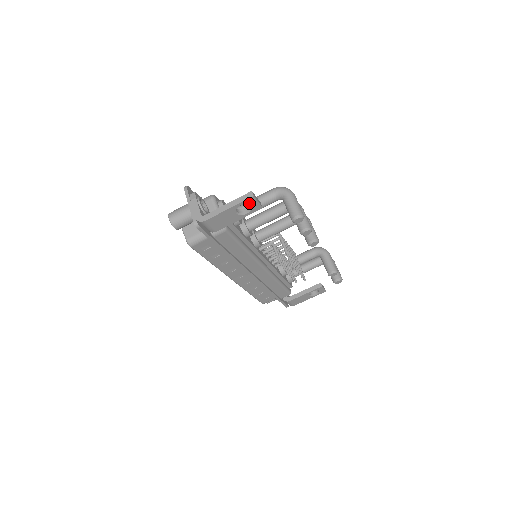
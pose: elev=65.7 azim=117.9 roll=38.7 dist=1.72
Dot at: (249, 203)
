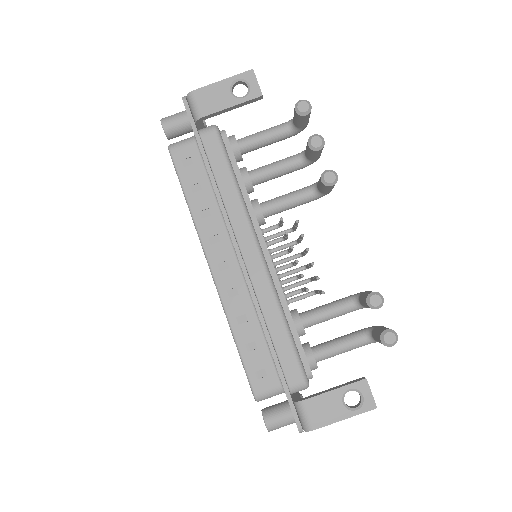
Dot at: (247, 80)
